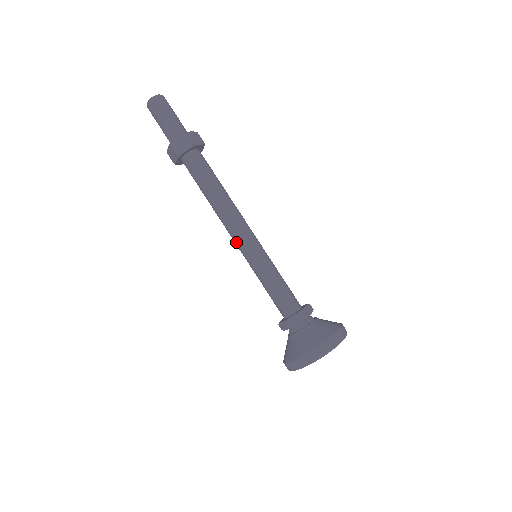
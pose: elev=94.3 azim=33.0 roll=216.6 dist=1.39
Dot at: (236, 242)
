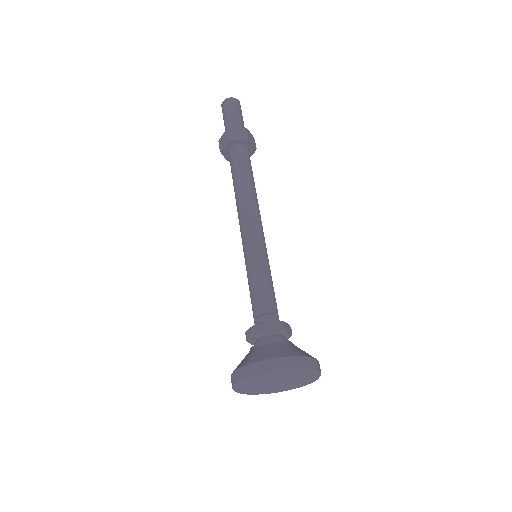
Dot at: occluded
